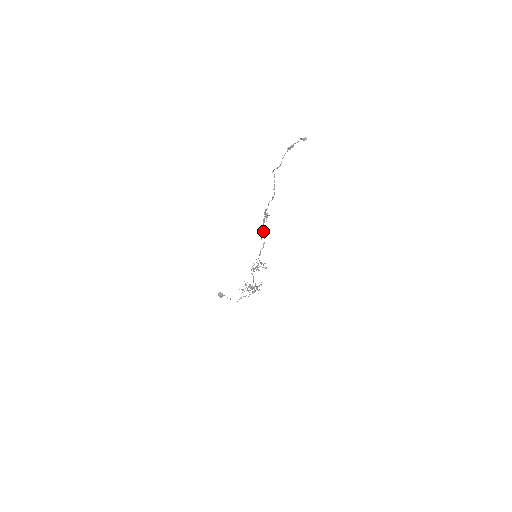
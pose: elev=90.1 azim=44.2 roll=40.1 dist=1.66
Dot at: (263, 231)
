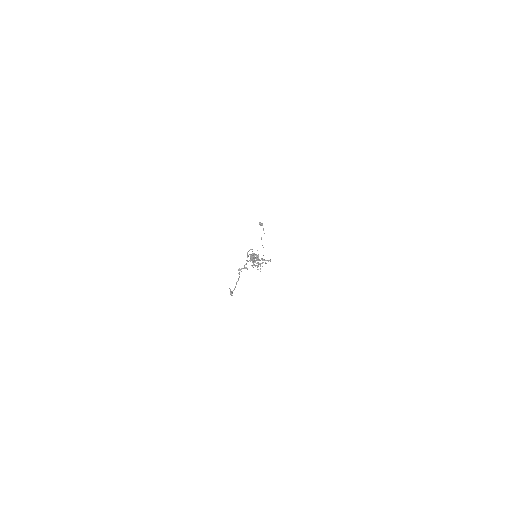
Dot at: (253, 258)
